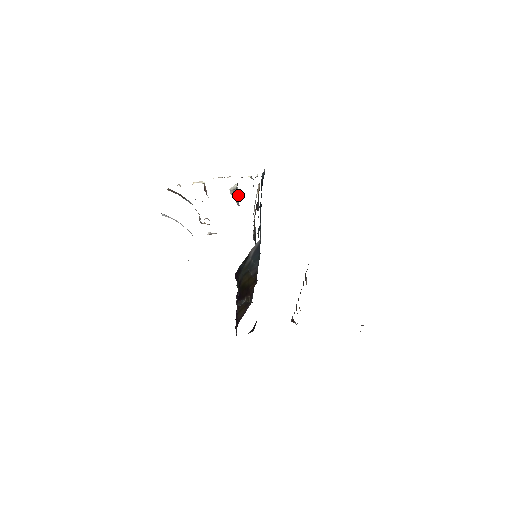
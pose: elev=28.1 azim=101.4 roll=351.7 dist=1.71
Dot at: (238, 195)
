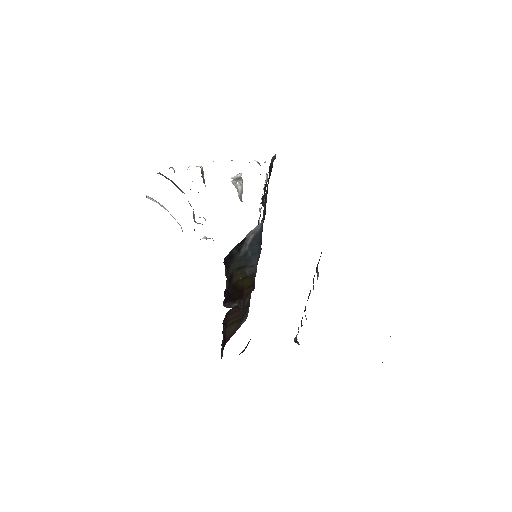
Dot at: (242, 189)
